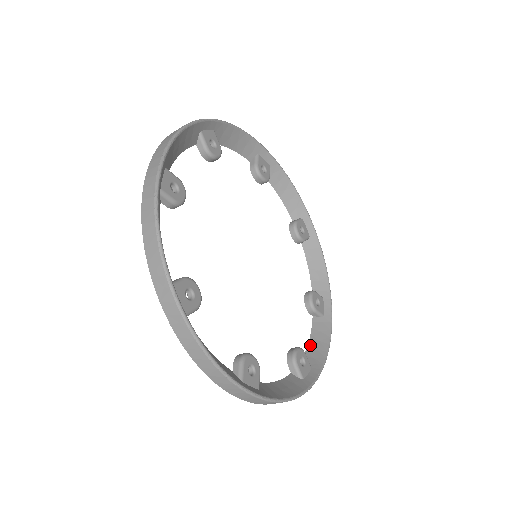
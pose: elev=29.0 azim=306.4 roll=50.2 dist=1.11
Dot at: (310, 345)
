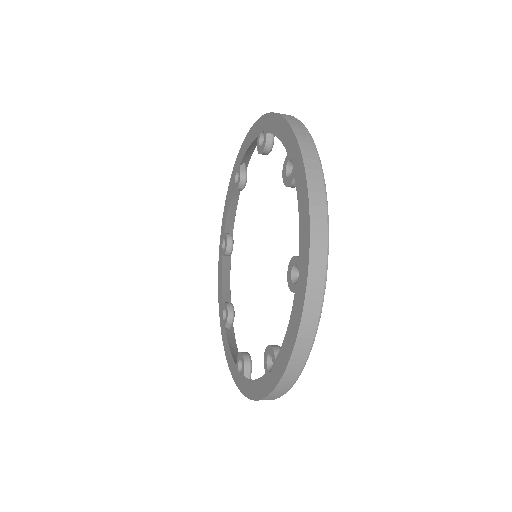
Dot at: (223, 287)
